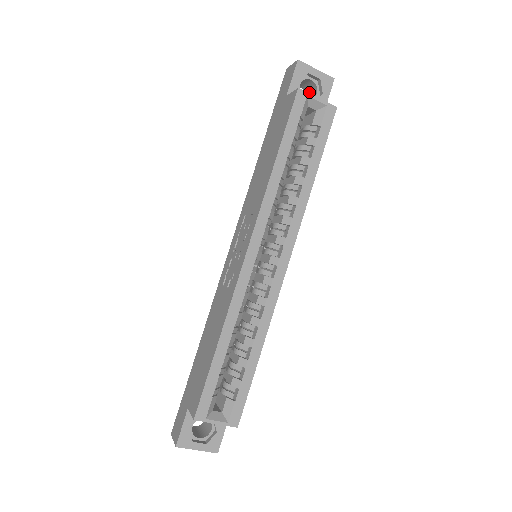
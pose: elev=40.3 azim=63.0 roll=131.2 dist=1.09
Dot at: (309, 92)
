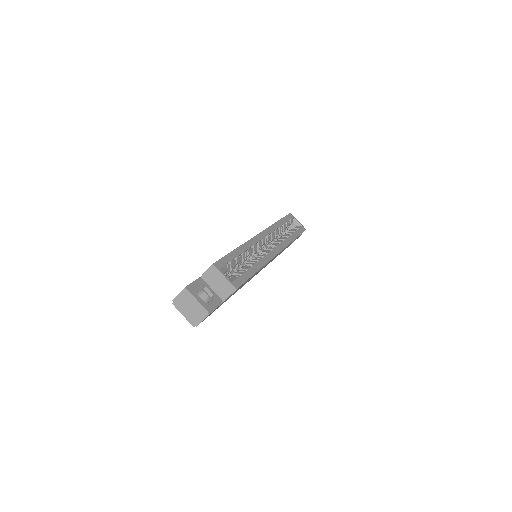
Dot at: occluded
